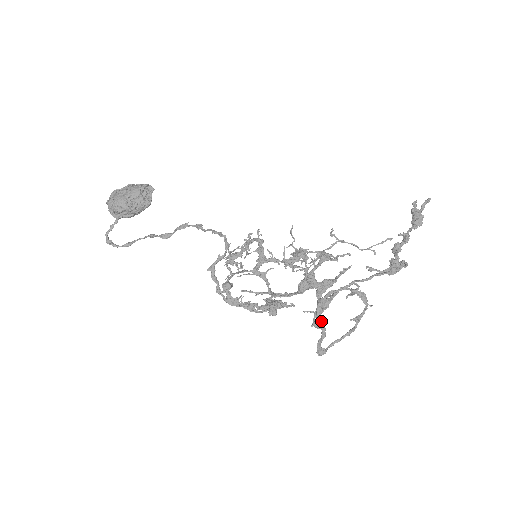
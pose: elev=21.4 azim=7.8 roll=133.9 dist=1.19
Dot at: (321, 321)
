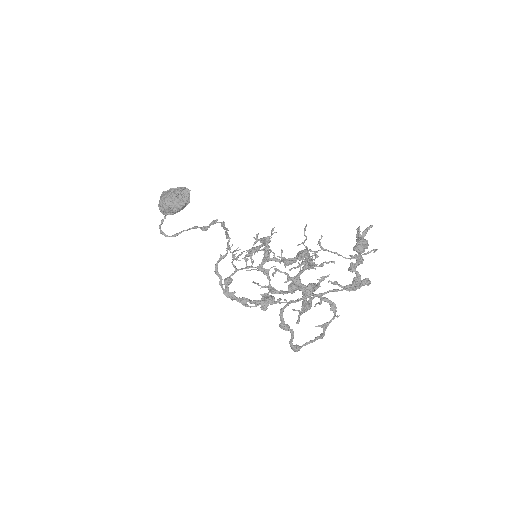
Dot at: (285, 325)
